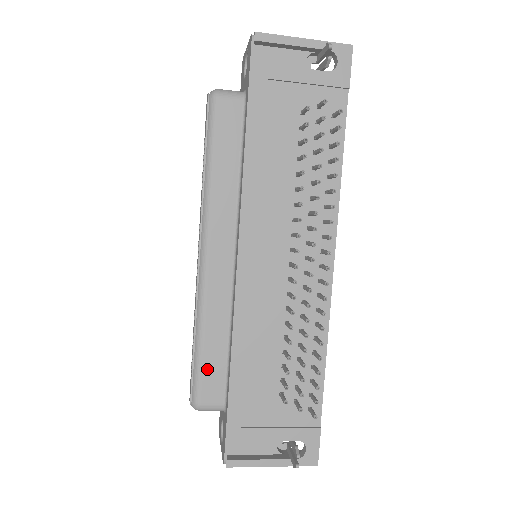
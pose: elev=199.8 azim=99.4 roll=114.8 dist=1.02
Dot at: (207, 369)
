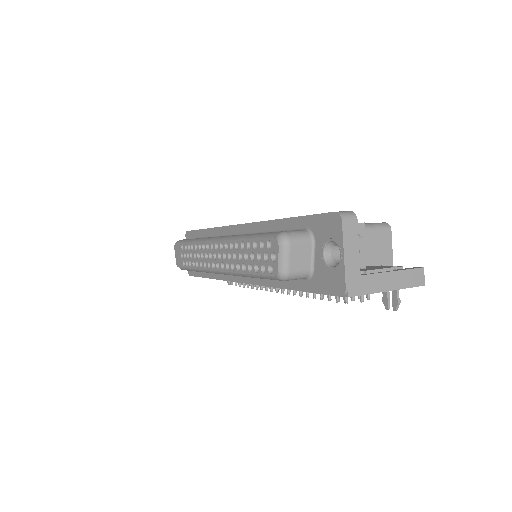
Dot at: occluded
